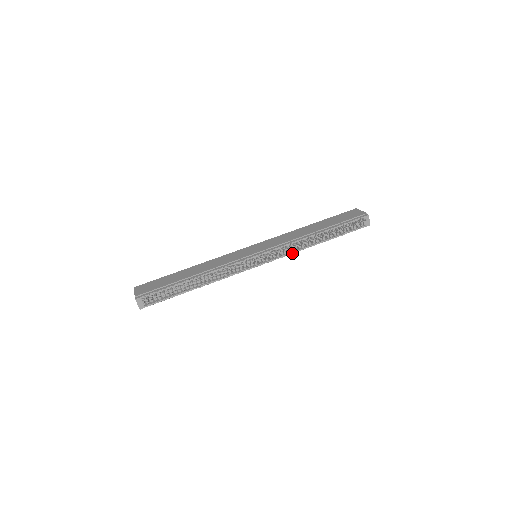
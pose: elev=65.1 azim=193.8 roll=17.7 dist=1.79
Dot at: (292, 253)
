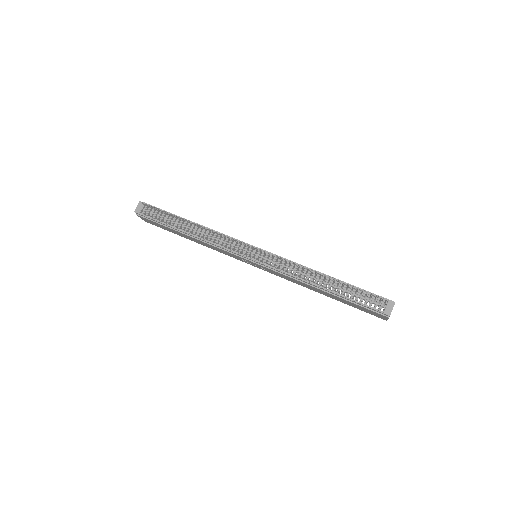
Dot at: (287, 274)
